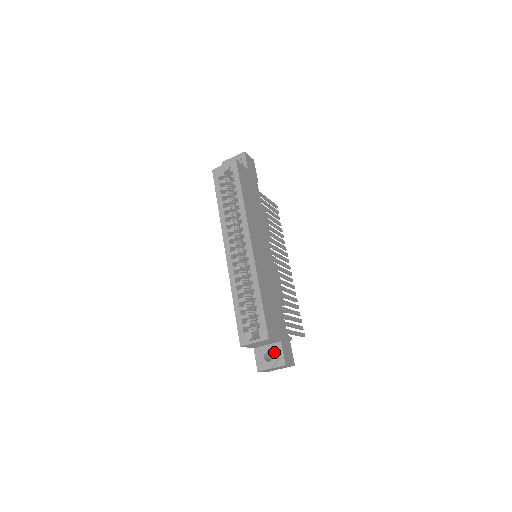
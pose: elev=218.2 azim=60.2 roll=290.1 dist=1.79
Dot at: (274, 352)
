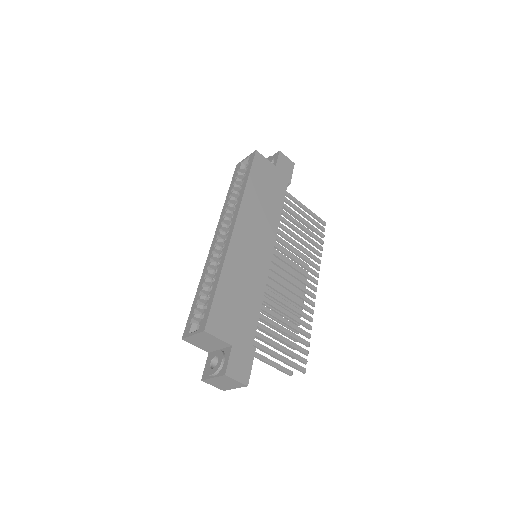
Dot at: (220, 357)
